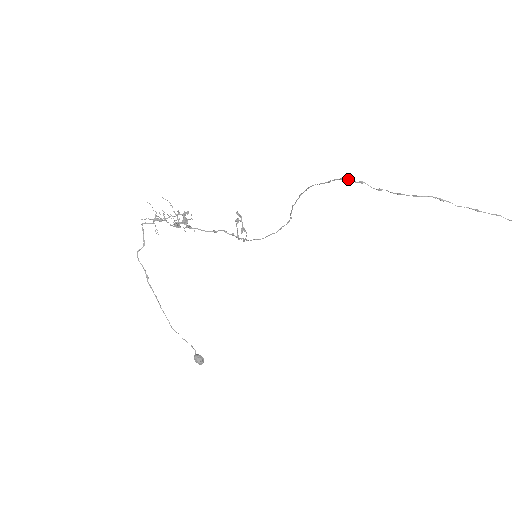
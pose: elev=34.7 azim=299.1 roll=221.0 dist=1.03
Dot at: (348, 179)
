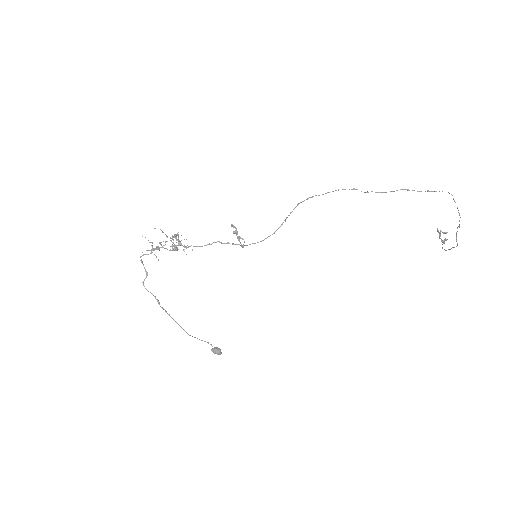
Dot at: (344, 189)
